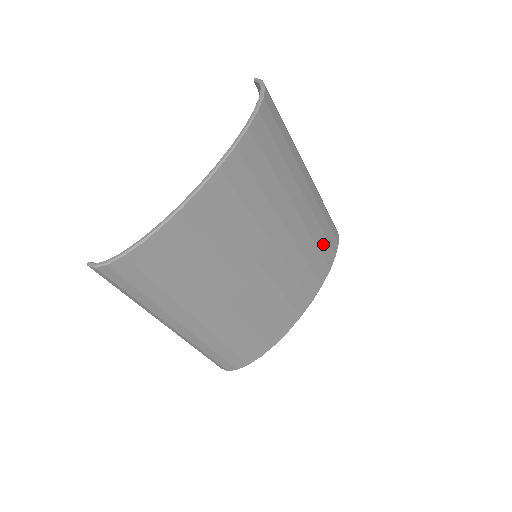
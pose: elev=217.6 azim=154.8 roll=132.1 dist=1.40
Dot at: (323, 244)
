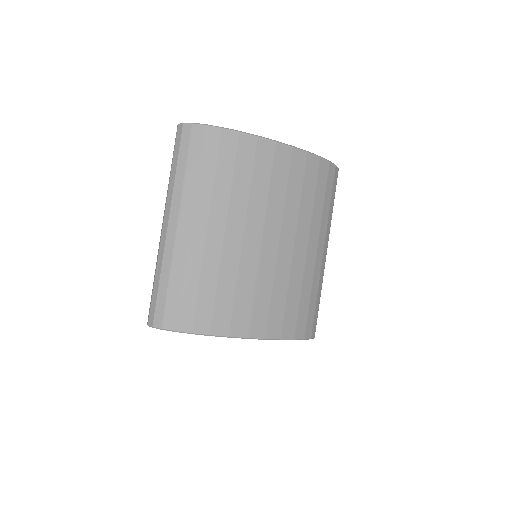
Dot at: (304, 308)
